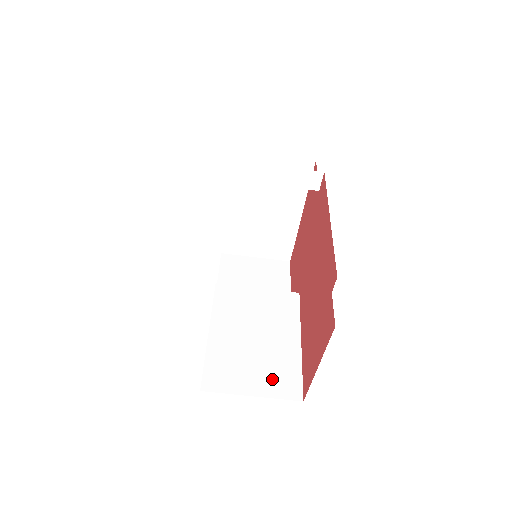
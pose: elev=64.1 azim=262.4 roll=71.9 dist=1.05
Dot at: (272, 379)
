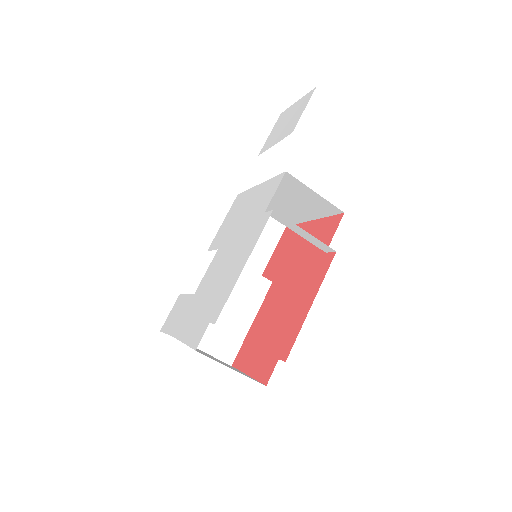
Dot at: (220, 344)
